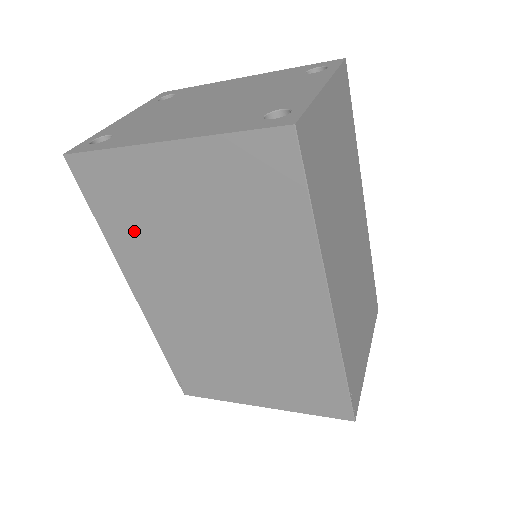
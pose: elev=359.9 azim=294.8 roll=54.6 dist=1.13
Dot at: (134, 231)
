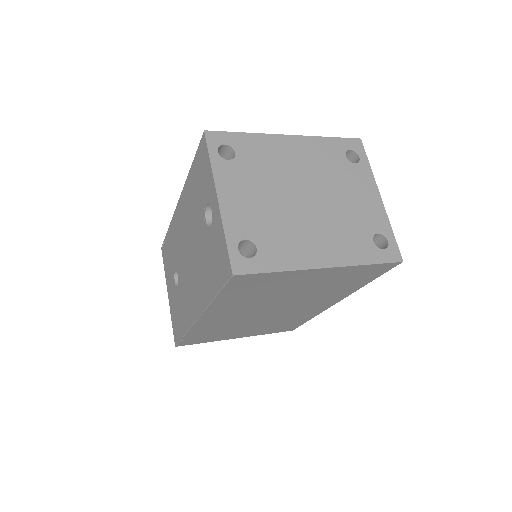
Dot at: (245, 297)
